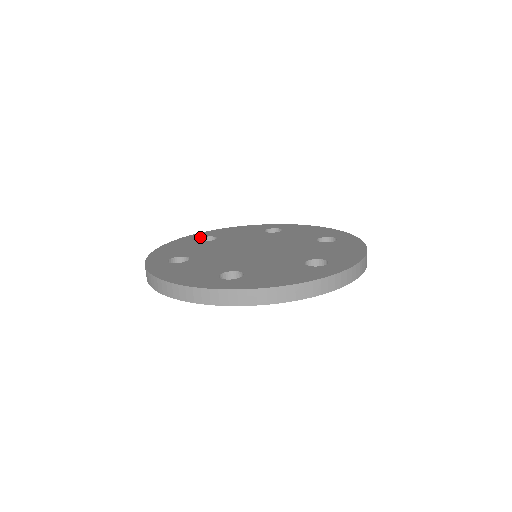
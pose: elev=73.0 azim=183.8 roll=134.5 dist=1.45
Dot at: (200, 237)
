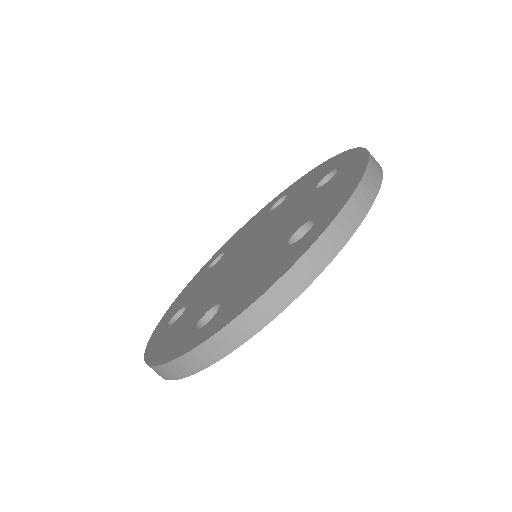
Dot at: (210, 263)
